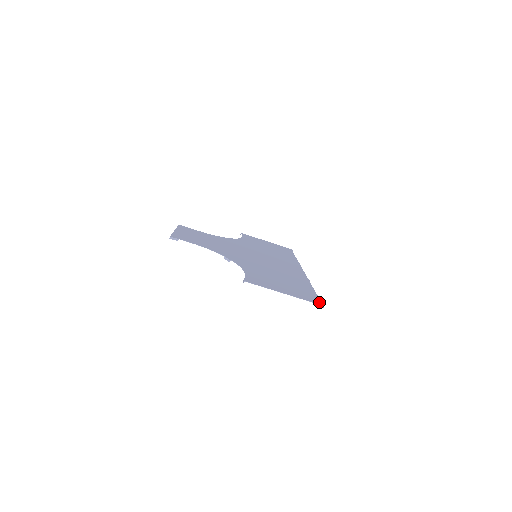
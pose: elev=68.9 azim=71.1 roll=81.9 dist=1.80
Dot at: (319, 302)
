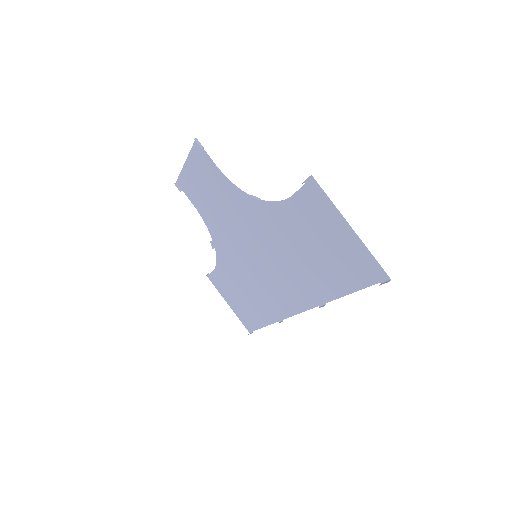
Dot at: (380, 277)
